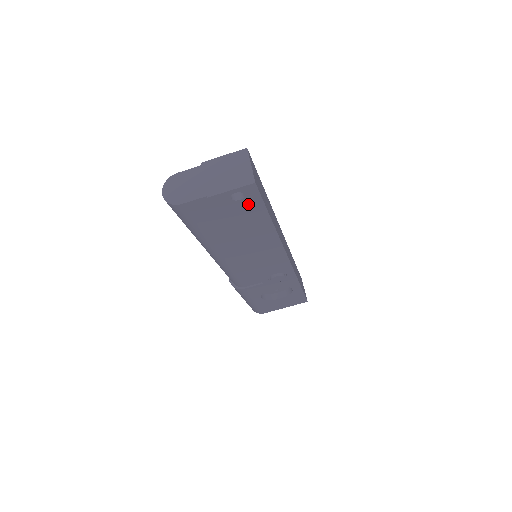
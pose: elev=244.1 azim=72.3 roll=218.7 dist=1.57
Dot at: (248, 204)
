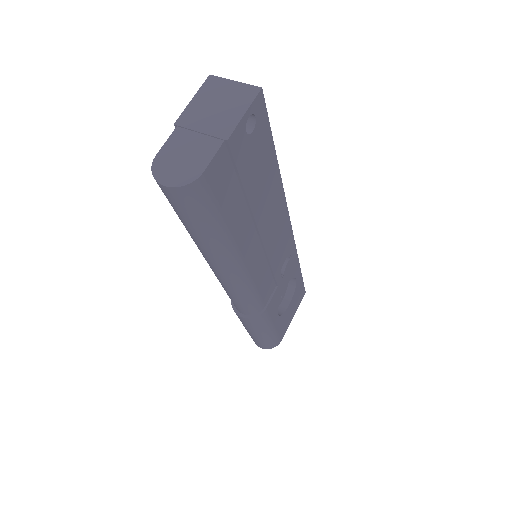
Dot at: (259, 137)
